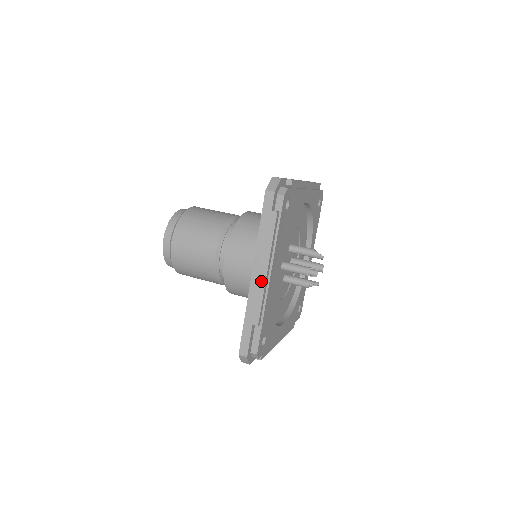
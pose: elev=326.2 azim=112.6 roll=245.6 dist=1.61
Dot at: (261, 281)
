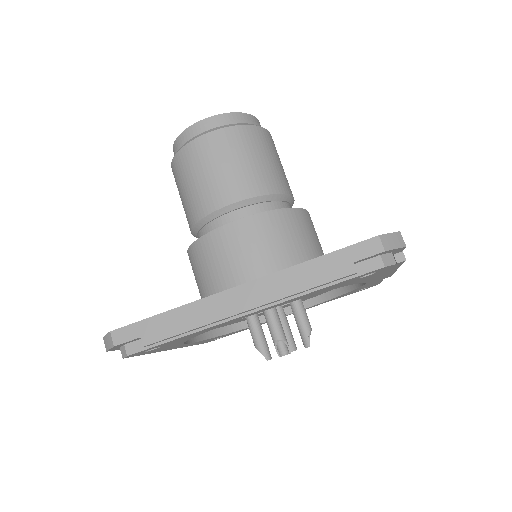
Dot at: occluded
